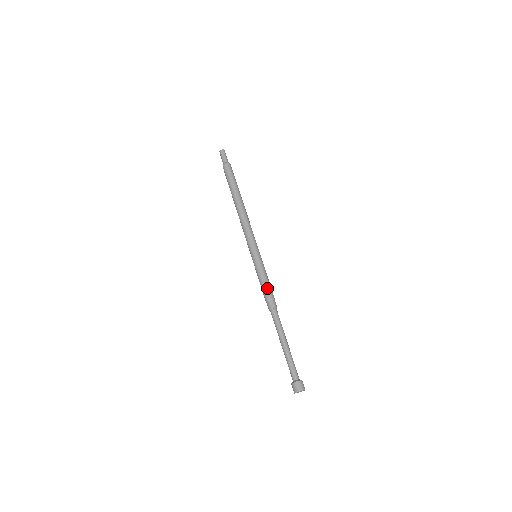
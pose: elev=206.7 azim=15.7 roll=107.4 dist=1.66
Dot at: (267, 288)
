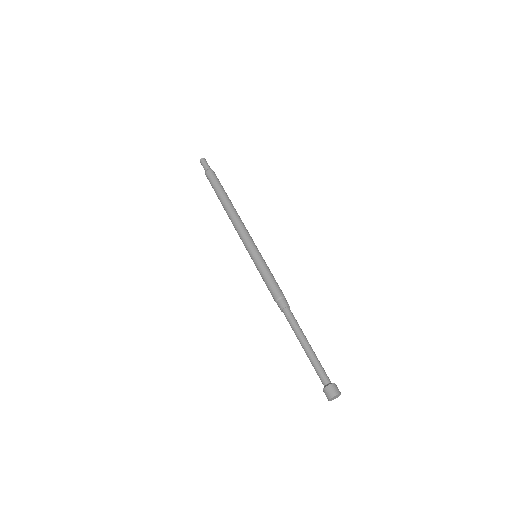
Dot at: (276, 286)
